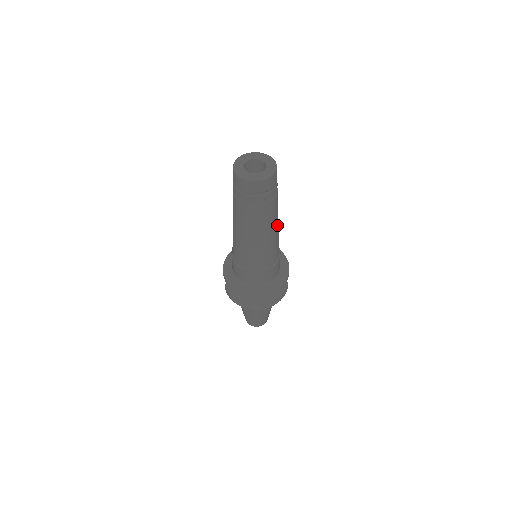
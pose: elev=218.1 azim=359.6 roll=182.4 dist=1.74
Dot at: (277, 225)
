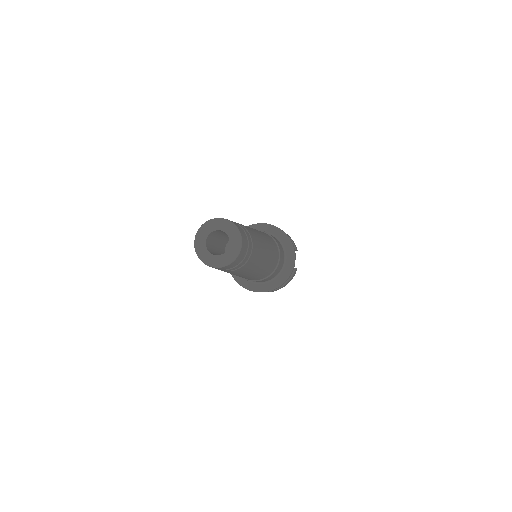
Dot at: (263, 260)
